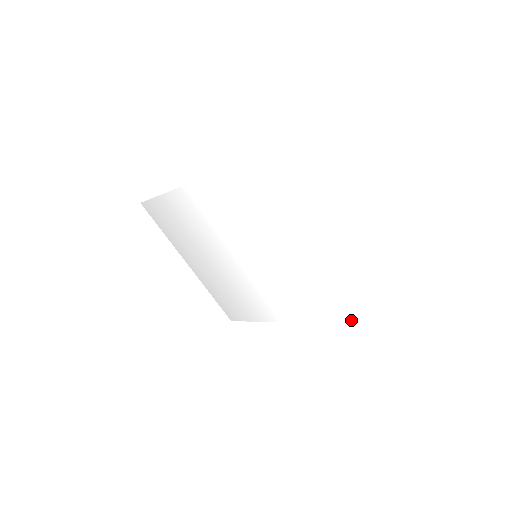
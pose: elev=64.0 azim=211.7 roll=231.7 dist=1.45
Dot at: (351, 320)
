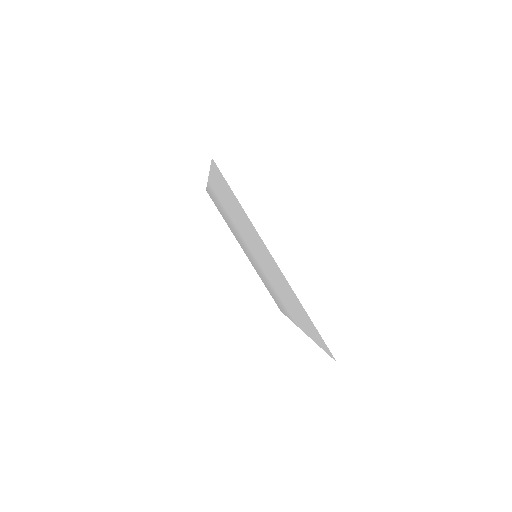
Dot at: occluded
